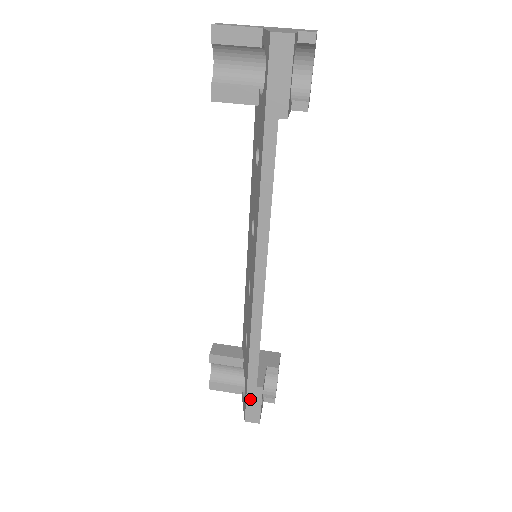
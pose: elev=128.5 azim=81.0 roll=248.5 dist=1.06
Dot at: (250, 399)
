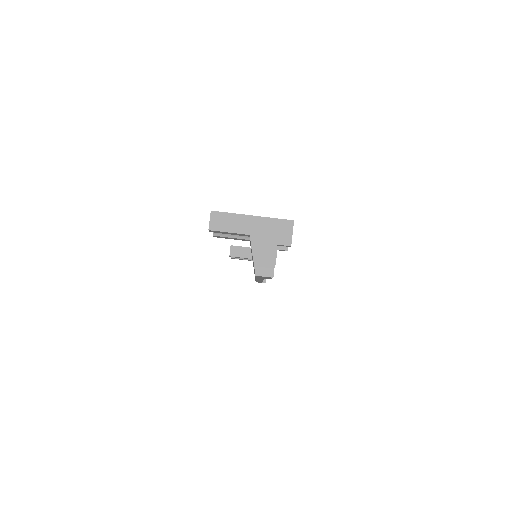
Dot at: occluded
